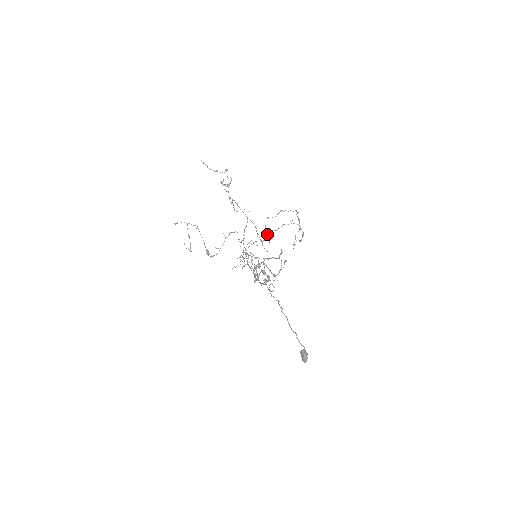
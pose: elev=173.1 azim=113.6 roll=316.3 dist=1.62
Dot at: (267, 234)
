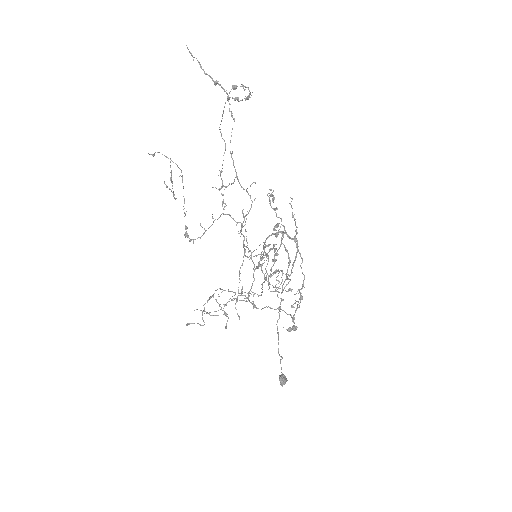
Dot at: occluded
